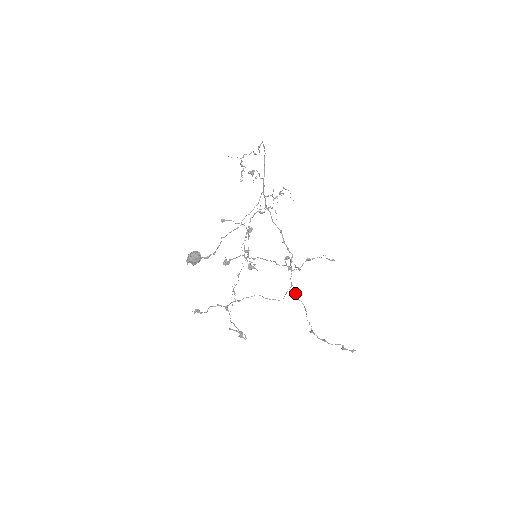
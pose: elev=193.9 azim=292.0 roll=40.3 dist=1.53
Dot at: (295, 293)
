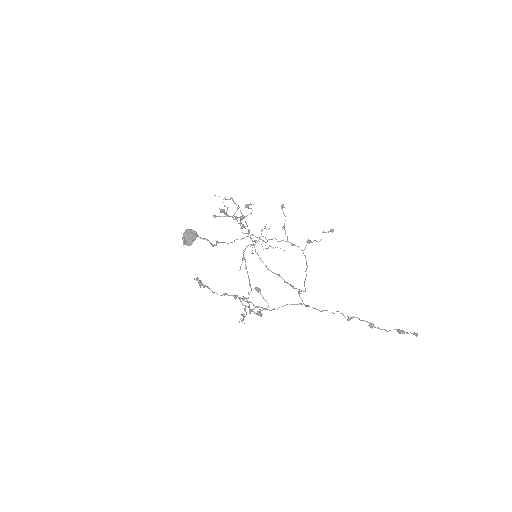
Dot at: (315, 308)
